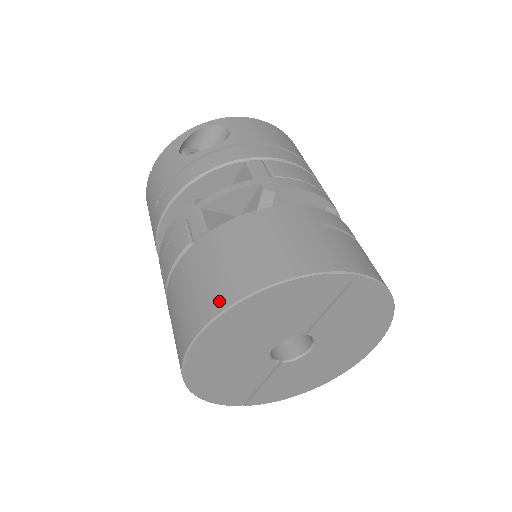
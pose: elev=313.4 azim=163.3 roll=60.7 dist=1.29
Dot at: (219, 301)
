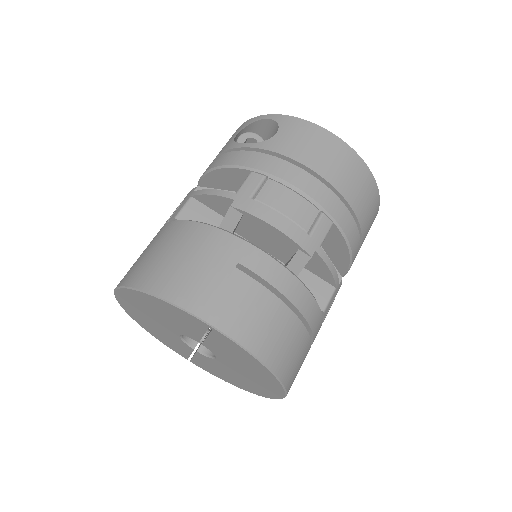
Dot at: (125, 278)
